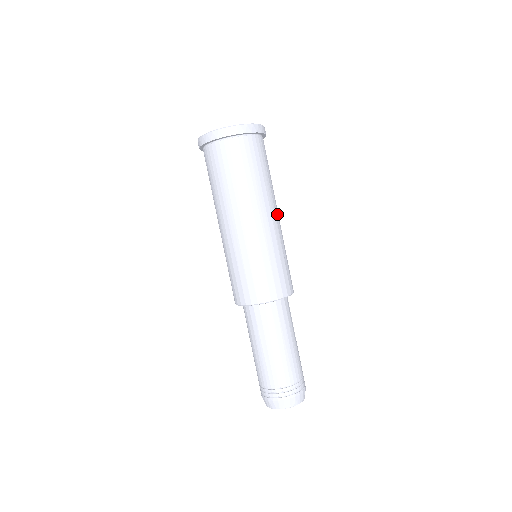
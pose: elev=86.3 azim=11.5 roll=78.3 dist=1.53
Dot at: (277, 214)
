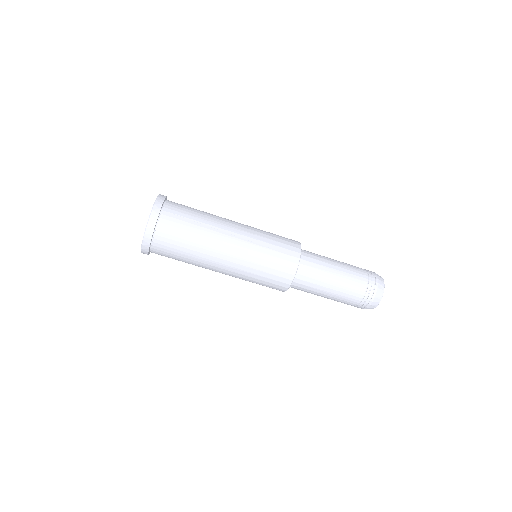
Dot at: (232, 232)
